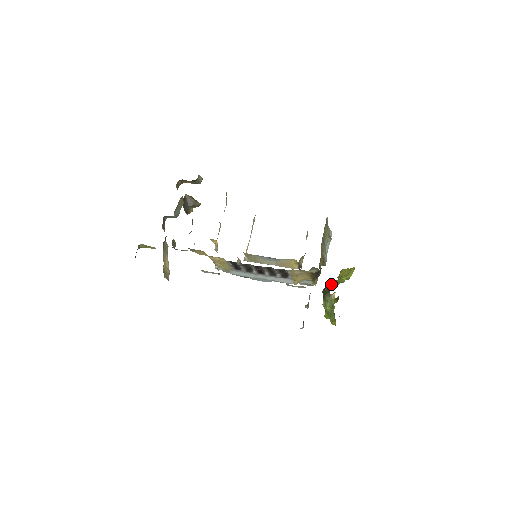
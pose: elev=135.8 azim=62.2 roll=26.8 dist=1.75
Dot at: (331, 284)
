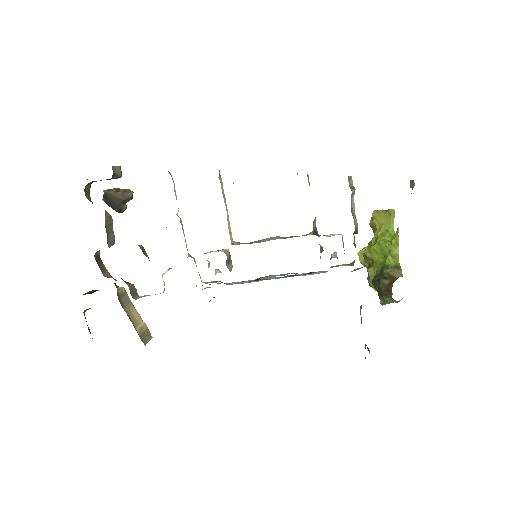
Dot at: (388, 282)
